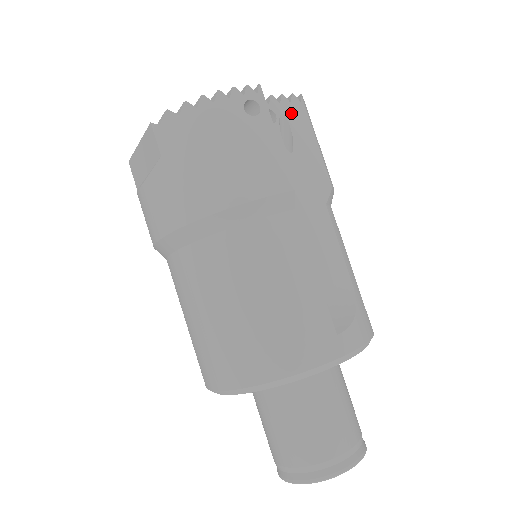
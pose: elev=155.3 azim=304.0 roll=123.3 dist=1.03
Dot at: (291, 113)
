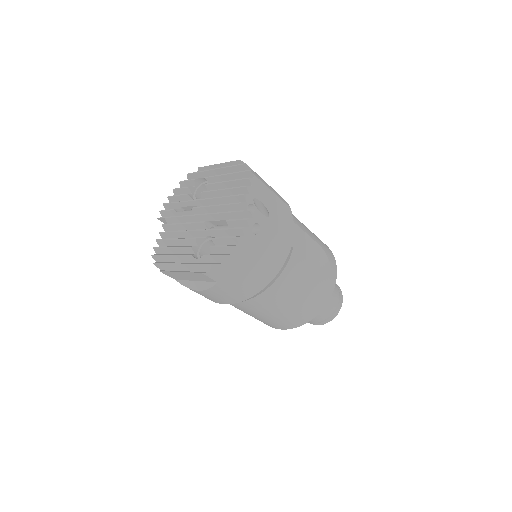
Dot at: (256, 192)
